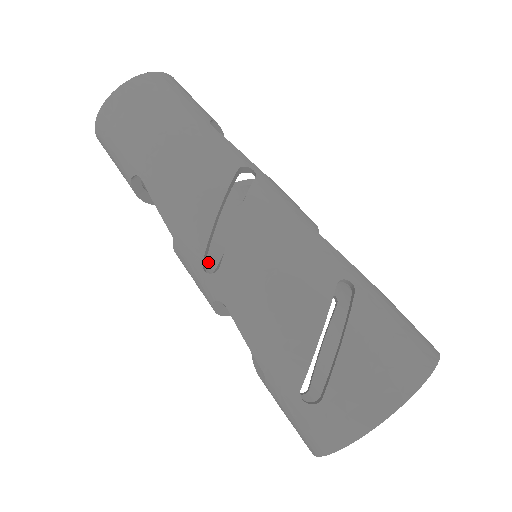
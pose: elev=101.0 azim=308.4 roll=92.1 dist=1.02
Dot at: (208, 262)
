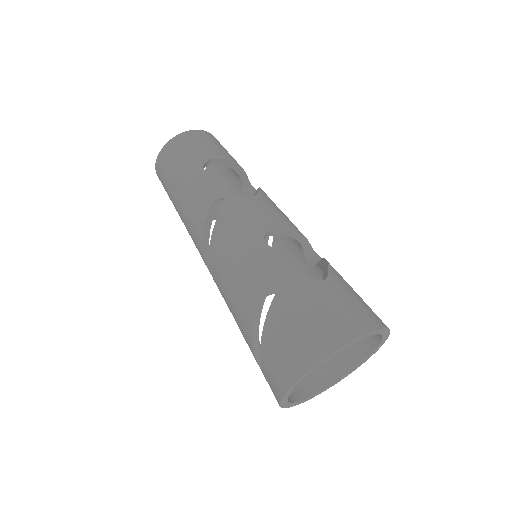
Dot at: occluded
